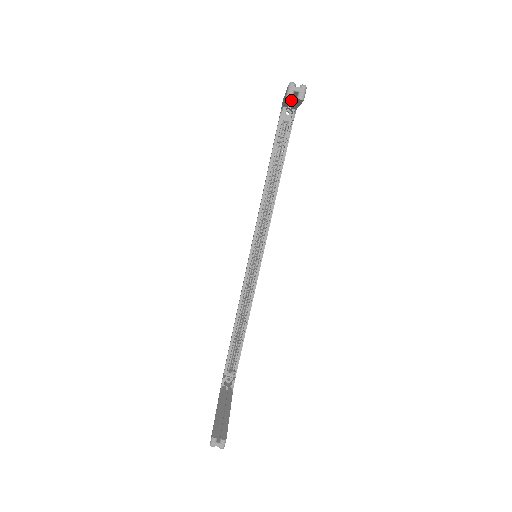
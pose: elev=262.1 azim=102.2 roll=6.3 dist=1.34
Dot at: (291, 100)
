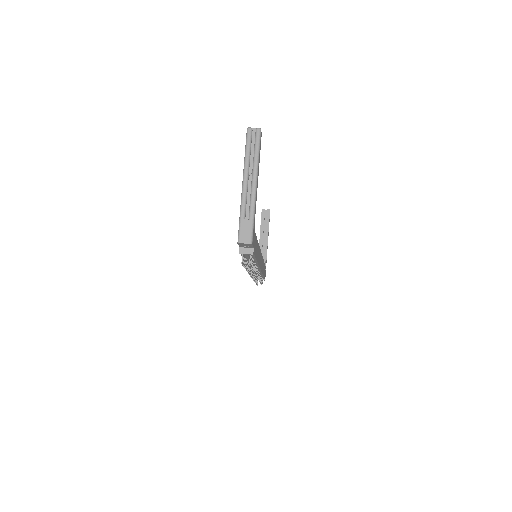
Dot at: (264, 221)
